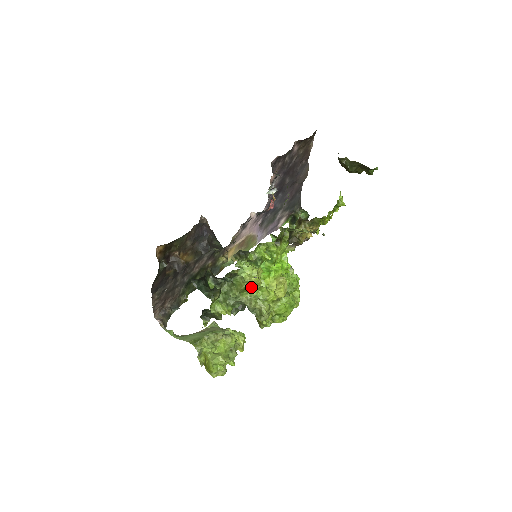
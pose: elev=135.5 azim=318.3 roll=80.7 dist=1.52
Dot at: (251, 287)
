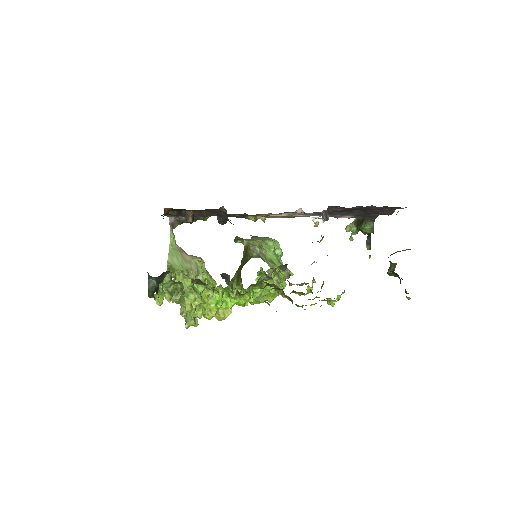
Dot at: occluded
